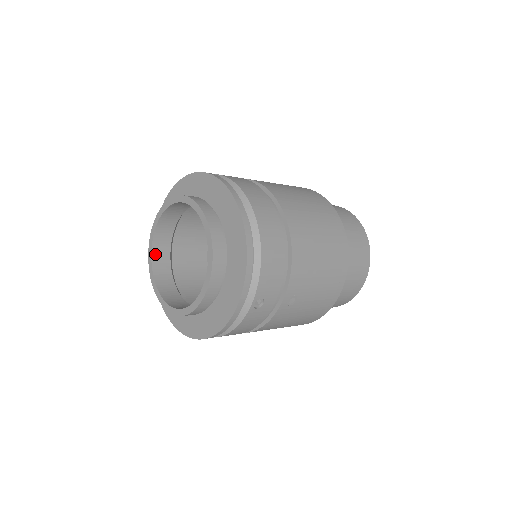
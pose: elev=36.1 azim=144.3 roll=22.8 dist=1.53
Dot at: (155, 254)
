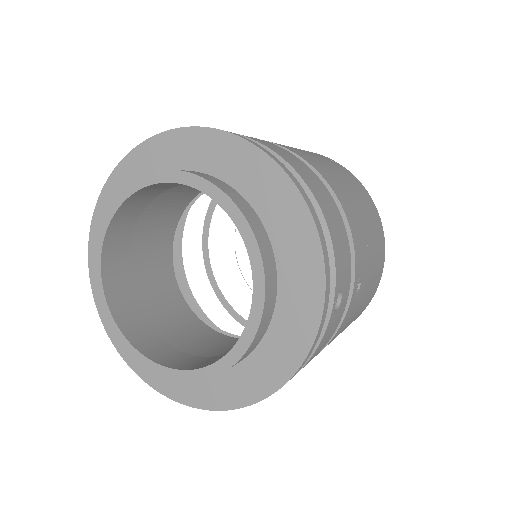
Dot at: (112, 300)
